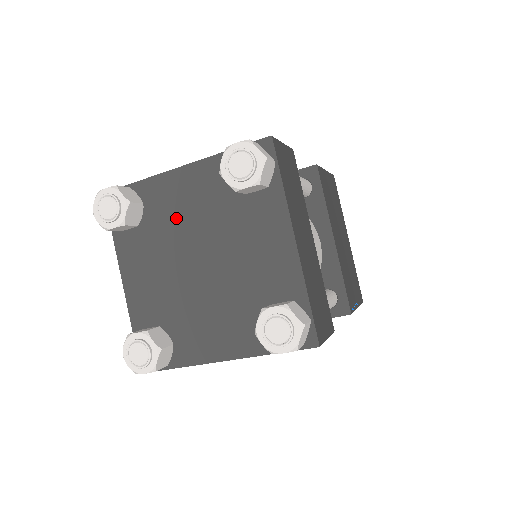
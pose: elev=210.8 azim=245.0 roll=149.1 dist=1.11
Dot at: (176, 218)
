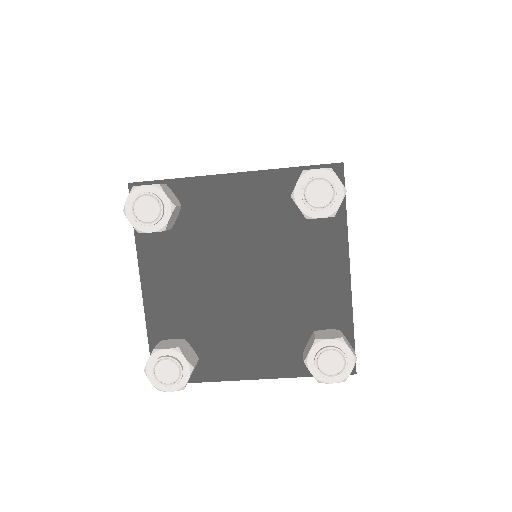
Dot at: (219, 228)
